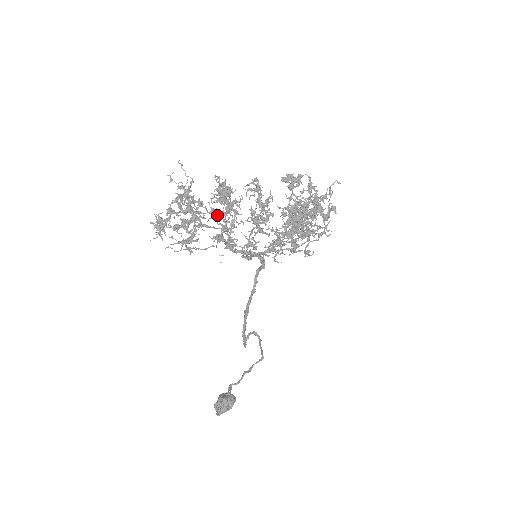
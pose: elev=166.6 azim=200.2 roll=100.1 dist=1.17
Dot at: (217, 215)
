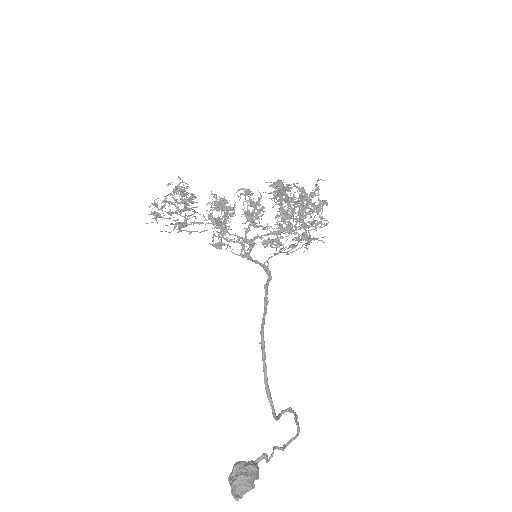
Dot at: (213, 218)
